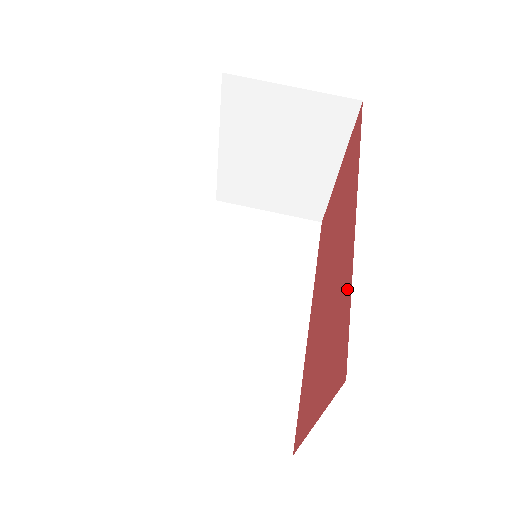
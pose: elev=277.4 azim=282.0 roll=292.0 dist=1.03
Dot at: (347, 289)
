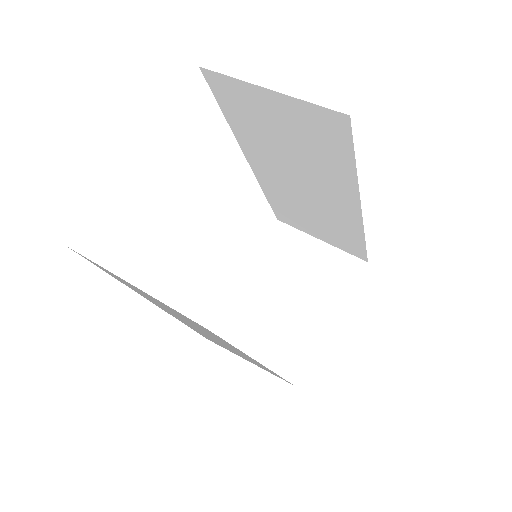
Dot at: occluded
